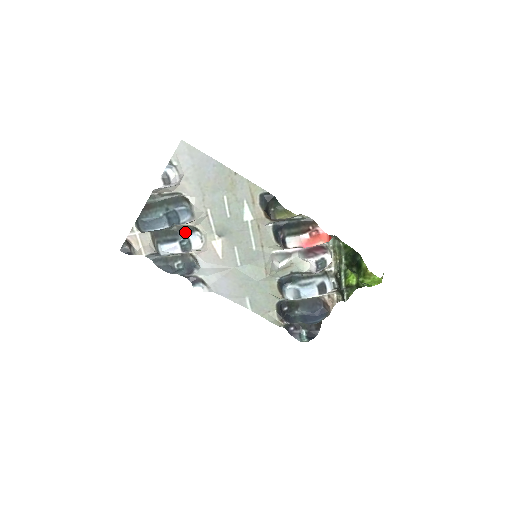
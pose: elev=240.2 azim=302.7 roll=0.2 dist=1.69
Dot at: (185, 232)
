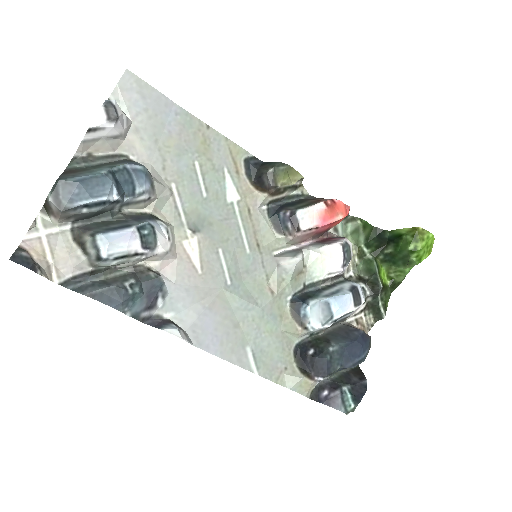
Dot at: (141, 218)
